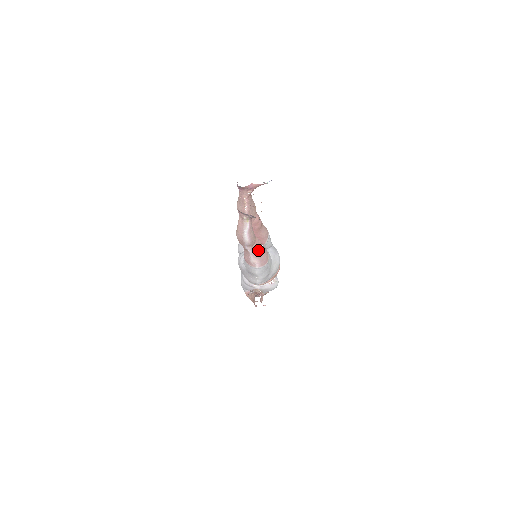
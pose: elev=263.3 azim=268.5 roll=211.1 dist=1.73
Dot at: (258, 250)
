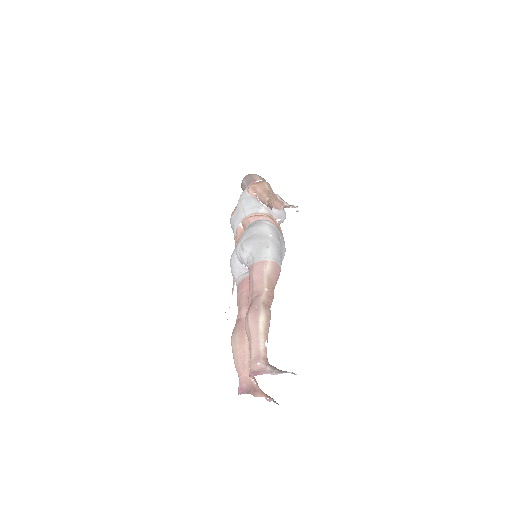
Dot at: occluded
